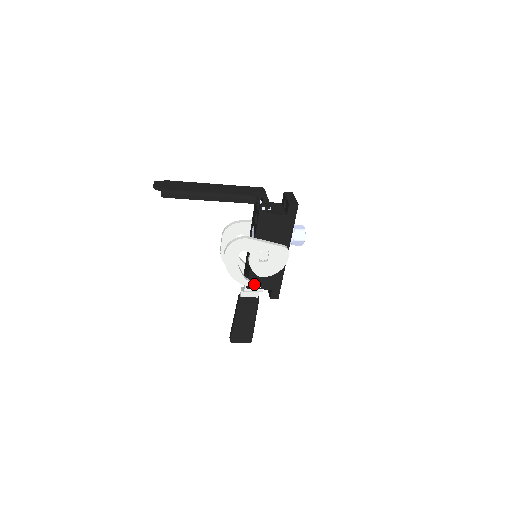
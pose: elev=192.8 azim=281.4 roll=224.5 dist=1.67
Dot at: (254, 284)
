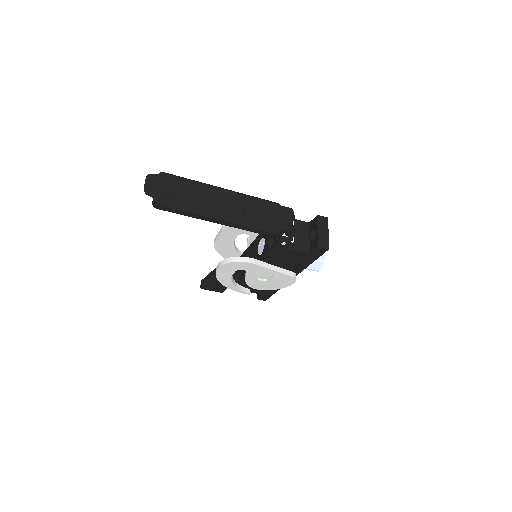
Dot at: (243, 291)
